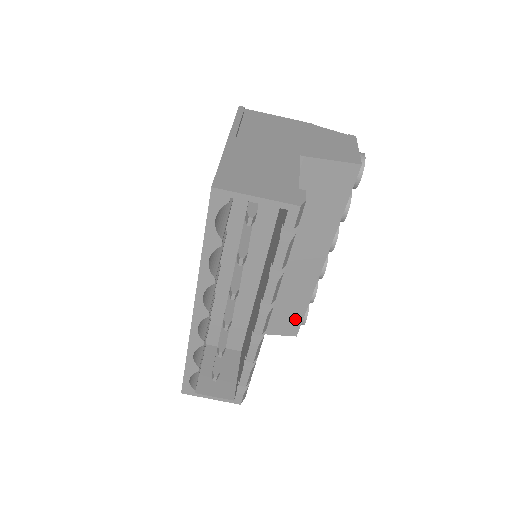
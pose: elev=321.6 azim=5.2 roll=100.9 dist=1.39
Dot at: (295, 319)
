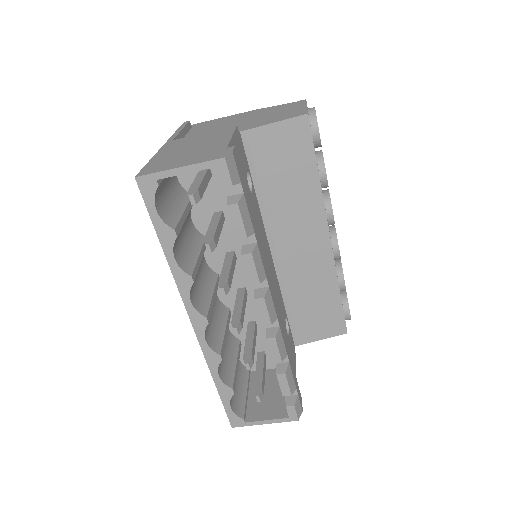
Dot at: (335, 313)
